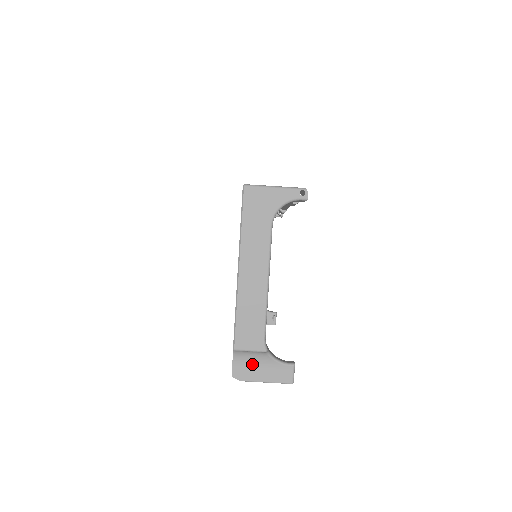
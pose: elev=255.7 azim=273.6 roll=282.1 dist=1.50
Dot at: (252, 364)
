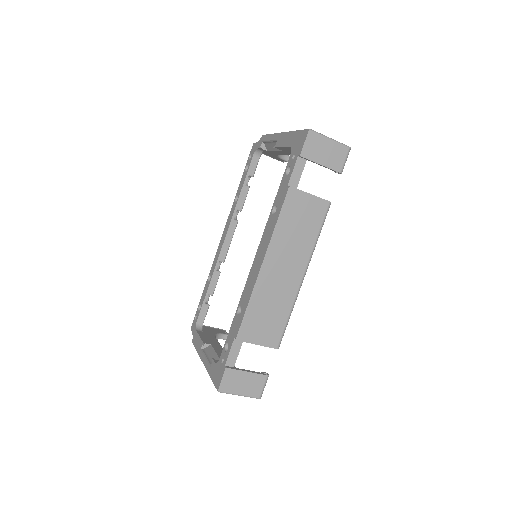
Dot at: occluded
